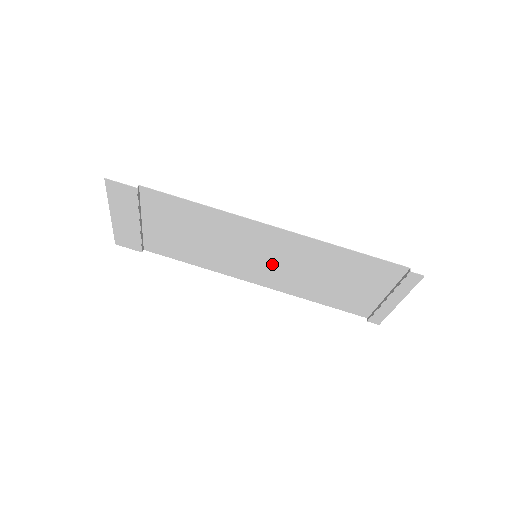
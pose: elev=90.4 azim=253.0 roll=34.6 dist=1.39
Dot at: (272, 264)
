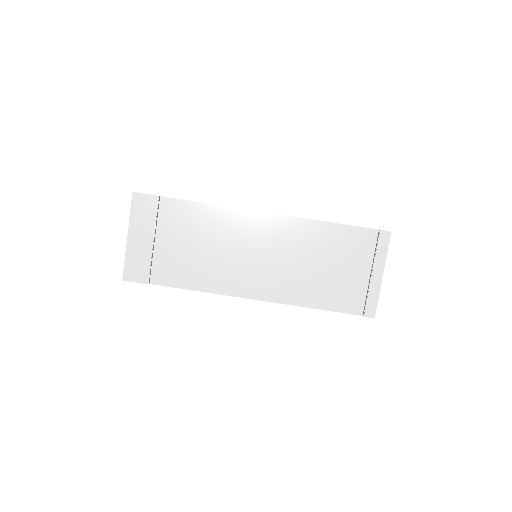
Dot at: (270, 263)
